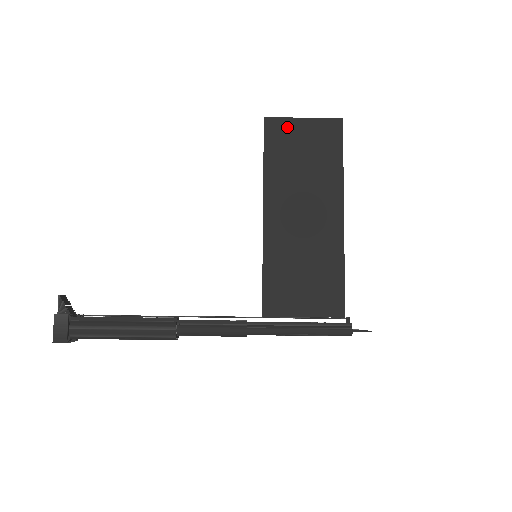
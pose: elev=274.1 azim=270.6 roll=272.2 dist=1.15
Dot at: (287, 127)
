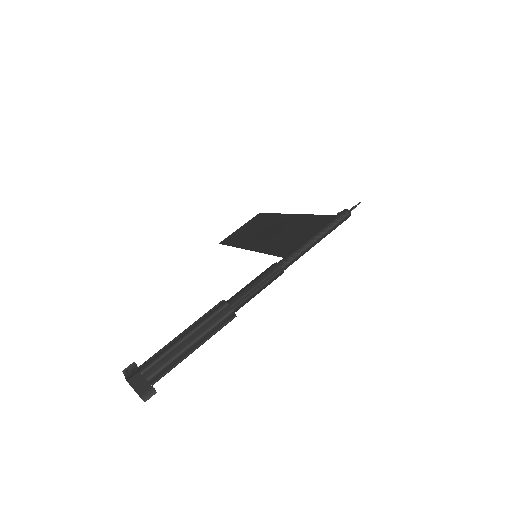
Dot at: (233, 235)
